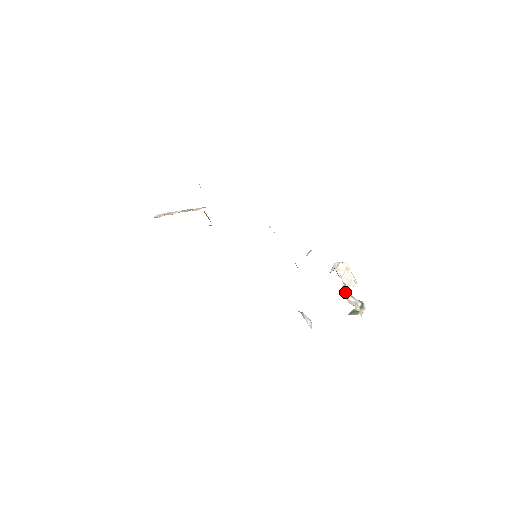
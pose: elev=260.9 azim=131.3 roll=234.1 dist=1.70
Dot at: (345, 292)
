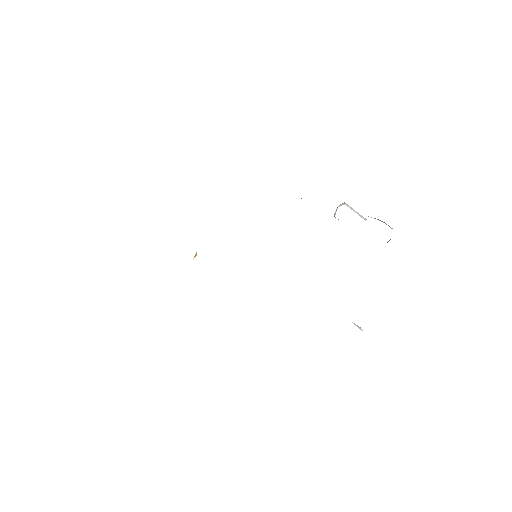
Dot at: occluded
